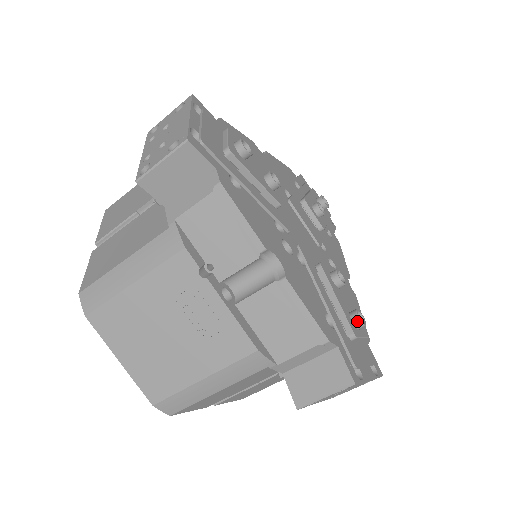
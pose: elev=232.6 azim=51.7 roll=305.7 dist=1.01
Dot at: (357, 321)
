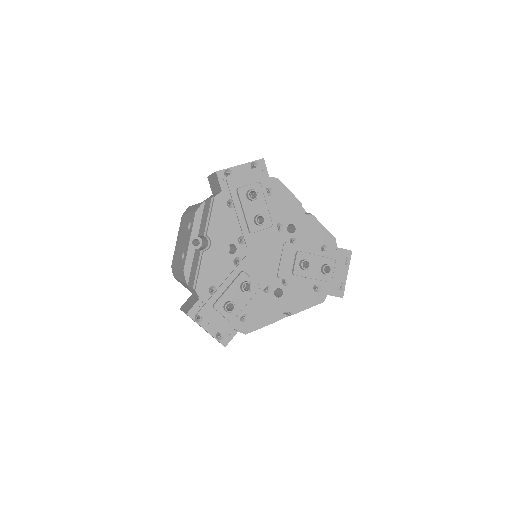
Dot at: (327, 274)
